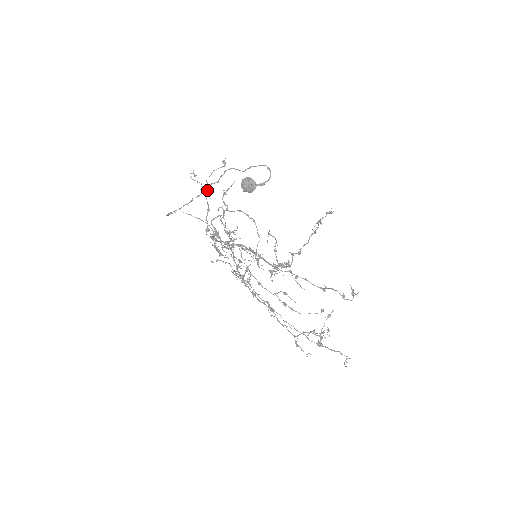
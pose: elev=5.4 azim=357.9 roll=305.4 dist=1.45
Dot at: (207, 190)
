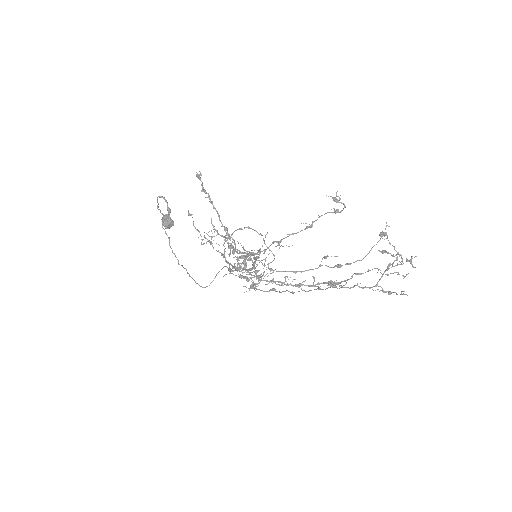
Dot at: (210, 242)
